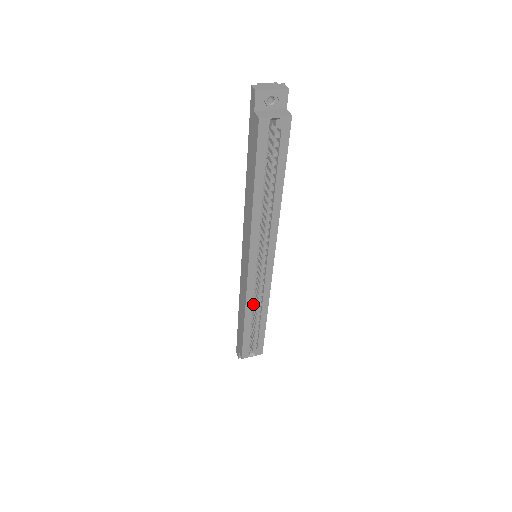
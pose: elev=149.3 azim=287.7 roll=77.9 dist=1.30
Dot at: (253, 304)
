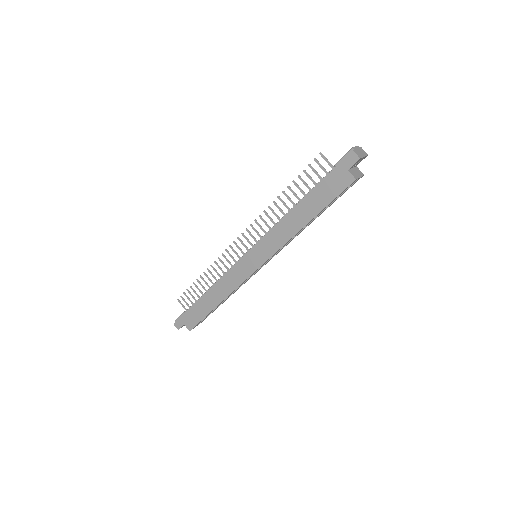
Dot at: occluded
